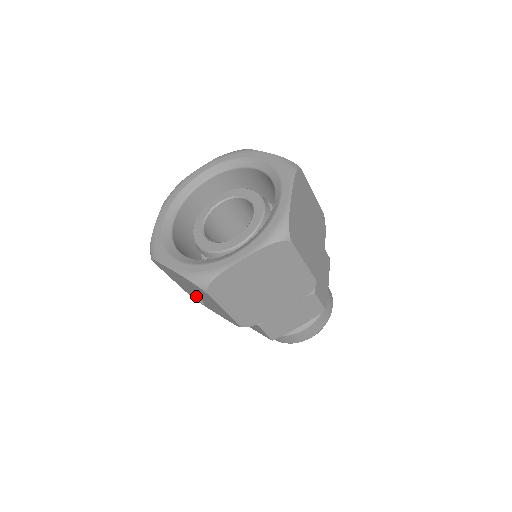
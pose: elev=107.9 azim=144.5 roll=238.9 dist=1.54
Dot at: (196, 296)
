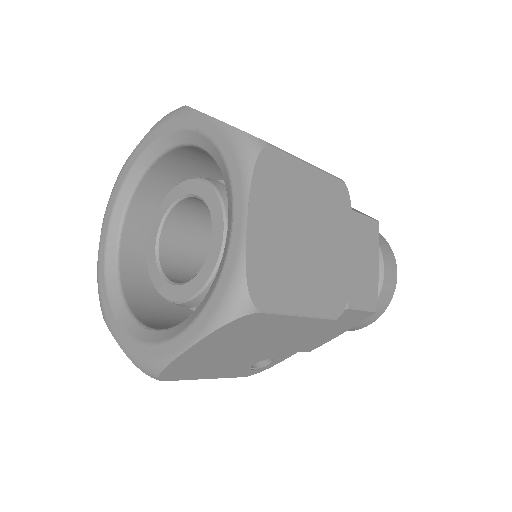
Dot at: (253, 360)
